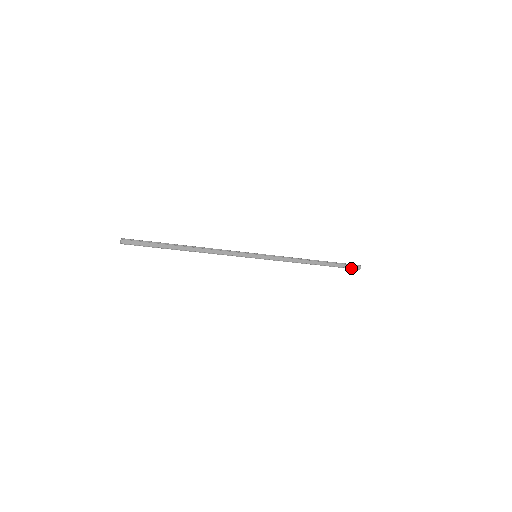
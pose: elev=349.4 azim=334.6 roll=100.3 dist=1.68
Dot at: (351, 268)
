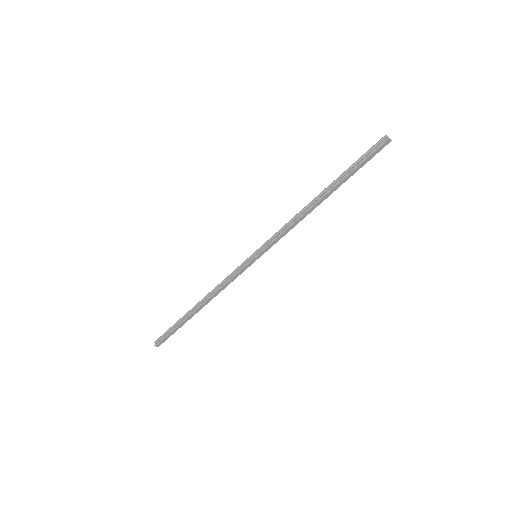
Dot at: (376, 153)
